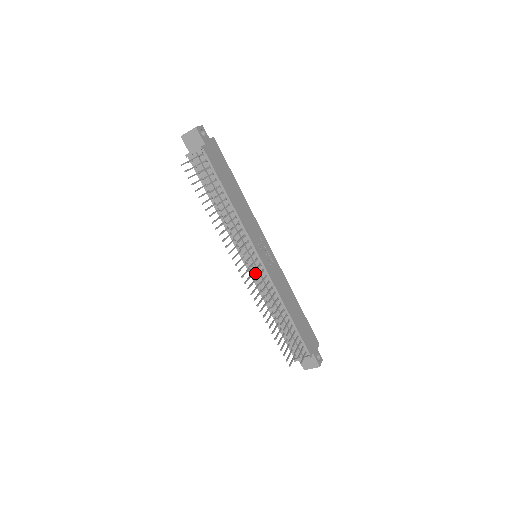
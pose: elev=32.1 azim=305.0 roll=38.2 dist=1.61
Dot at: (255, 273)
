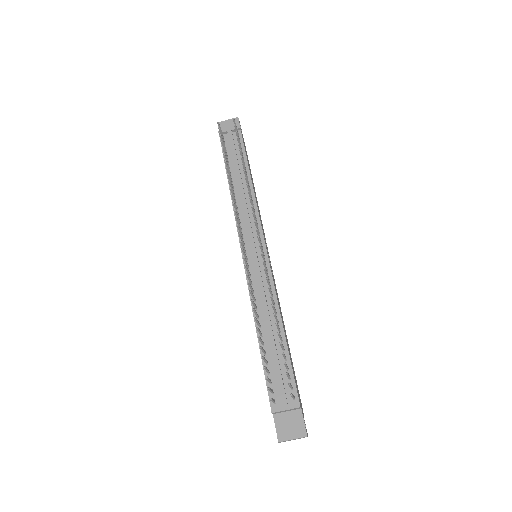
Dot at: (254, 264)
